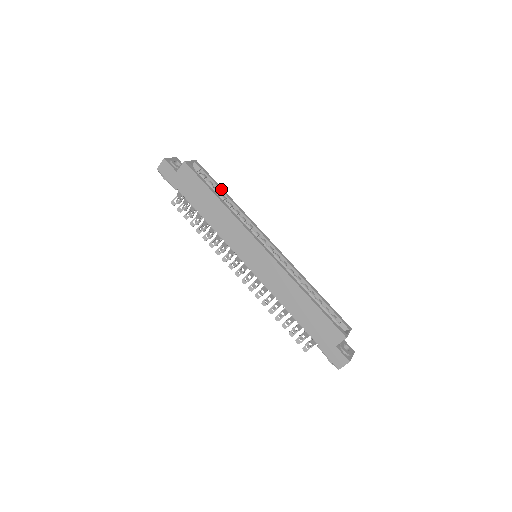
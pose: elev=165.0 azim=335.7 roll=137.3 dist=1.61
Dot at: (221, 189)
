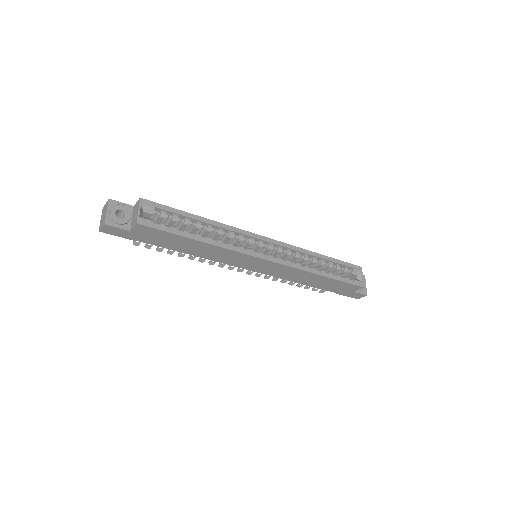
Dot at: (190, 217)
